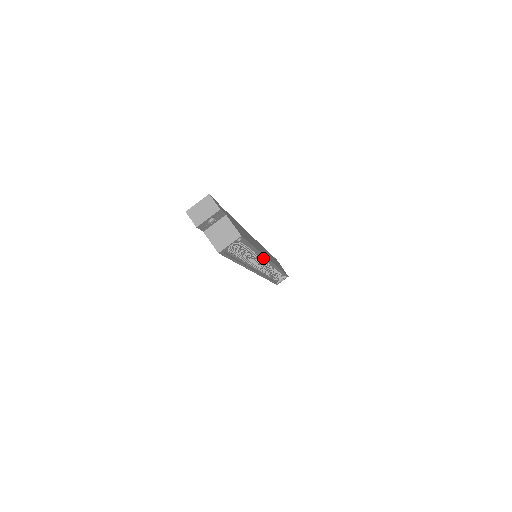
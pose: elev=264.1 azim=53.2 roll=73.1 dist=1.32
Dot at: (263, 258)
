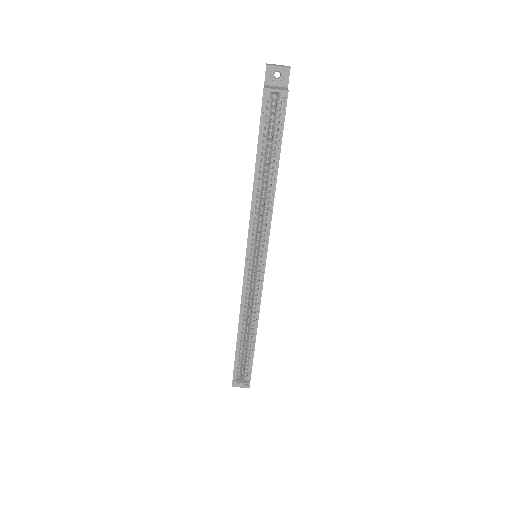
Dot at: (267, 227)
